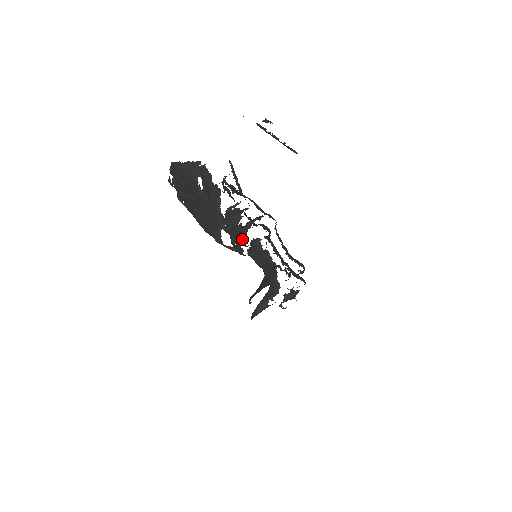
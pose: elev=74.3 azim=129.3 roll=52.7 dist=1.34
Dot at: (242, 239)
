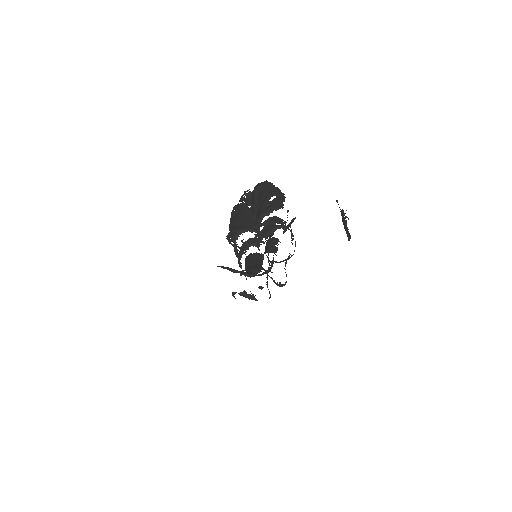
Dot at: (268, 231)
